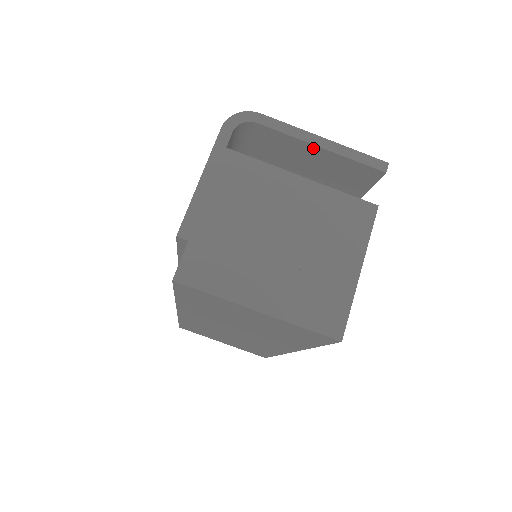
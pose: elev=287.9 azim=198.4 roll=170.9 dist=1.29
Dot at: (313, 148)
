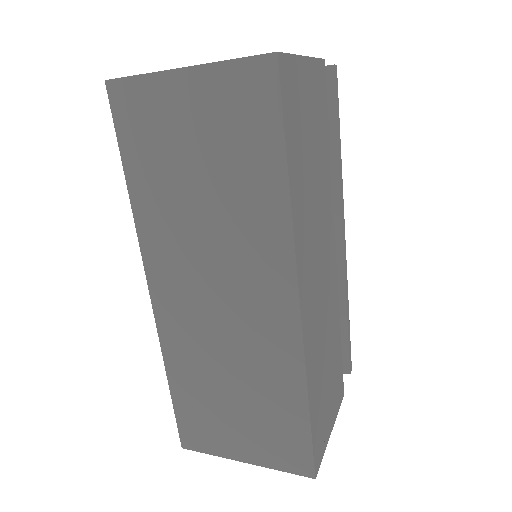
Dot at: occluded
